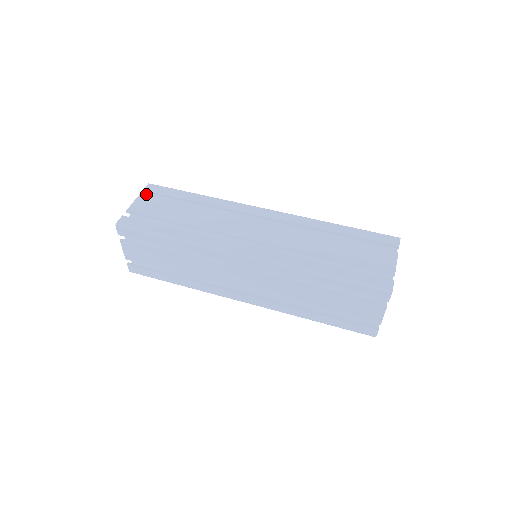
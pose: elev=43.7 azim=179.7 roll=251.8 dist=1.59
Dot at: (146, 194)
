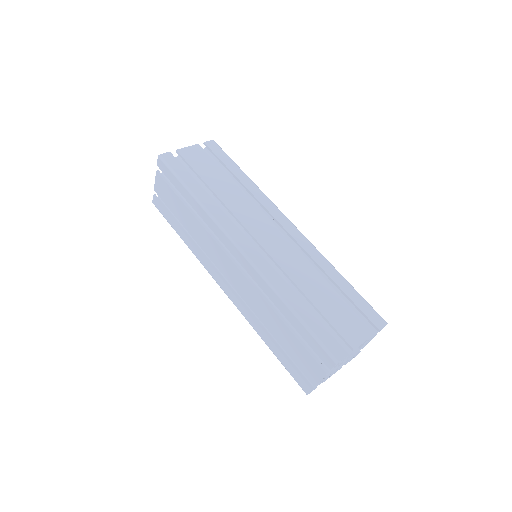
Dot at: (205, 147)
